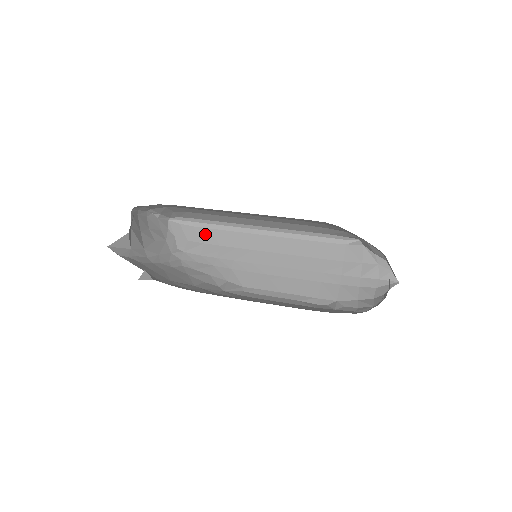
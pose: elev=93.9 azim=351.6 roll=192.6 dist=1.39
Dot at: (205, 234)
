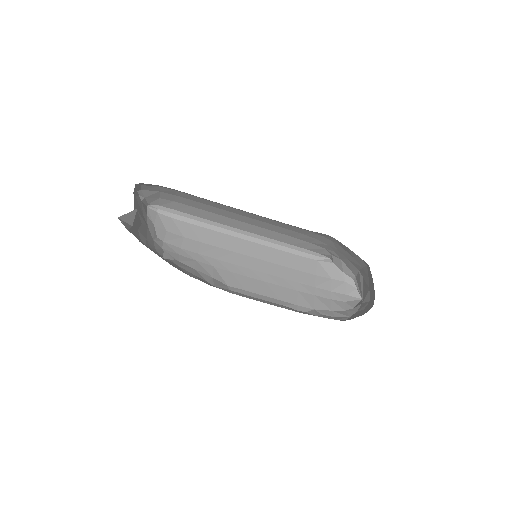
Dot at: (185, 228)
